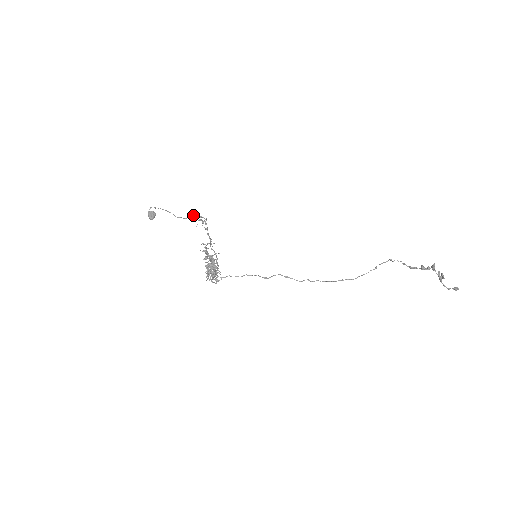
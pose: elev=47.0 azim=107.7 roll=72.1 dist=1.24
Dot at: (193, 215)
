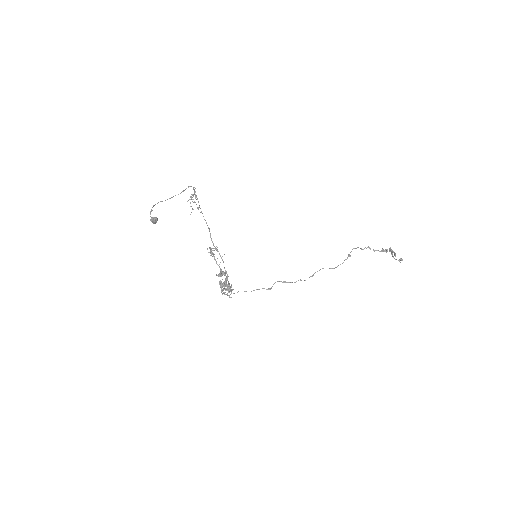
Dot at: (192, 209)
